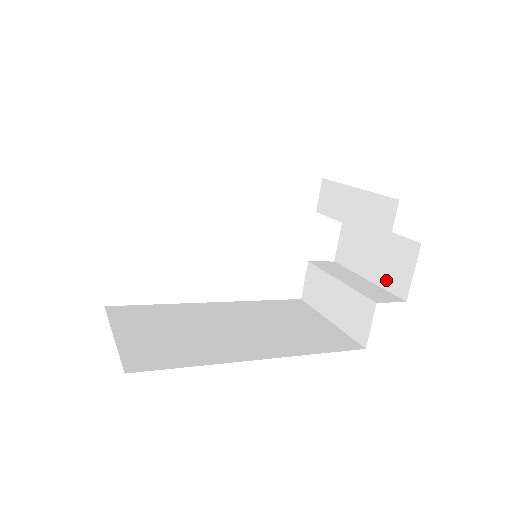
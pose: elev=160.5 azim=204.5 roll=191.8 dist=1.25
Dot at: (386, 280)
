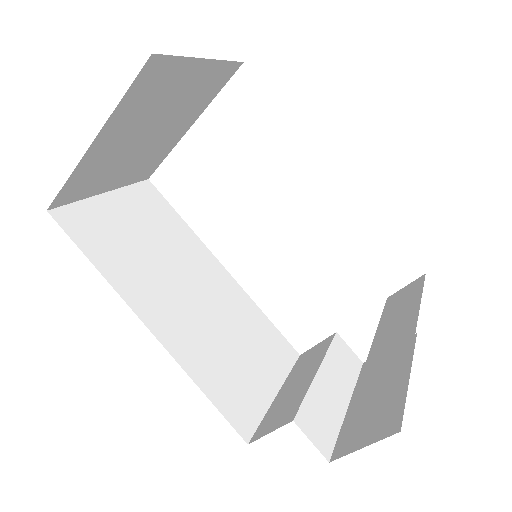
Dot at: (350, 424)
